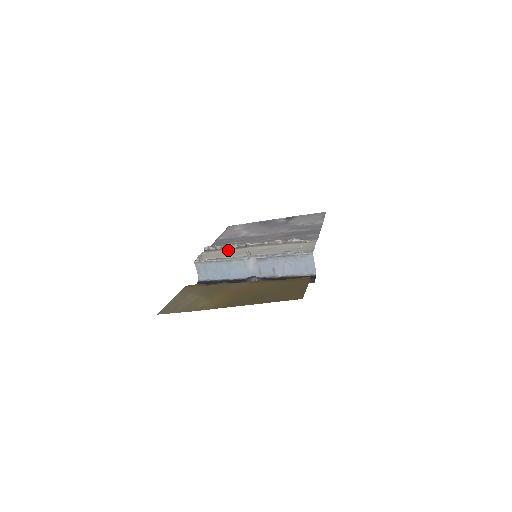
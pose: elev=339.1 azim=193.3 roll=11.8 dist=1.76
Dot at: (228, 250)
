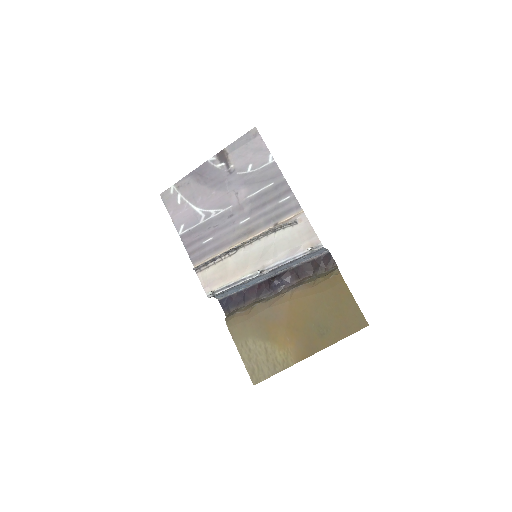
Dot at: (223, 263)
